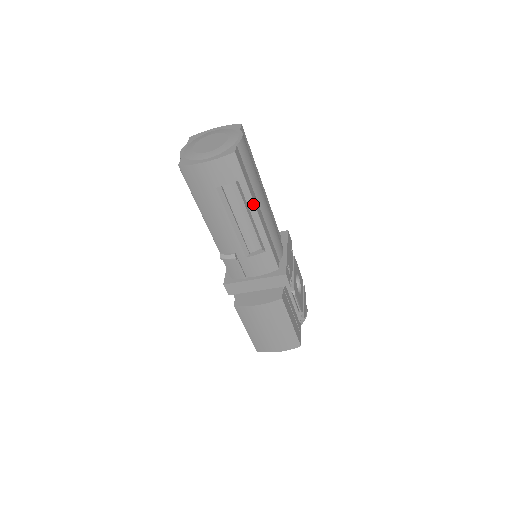
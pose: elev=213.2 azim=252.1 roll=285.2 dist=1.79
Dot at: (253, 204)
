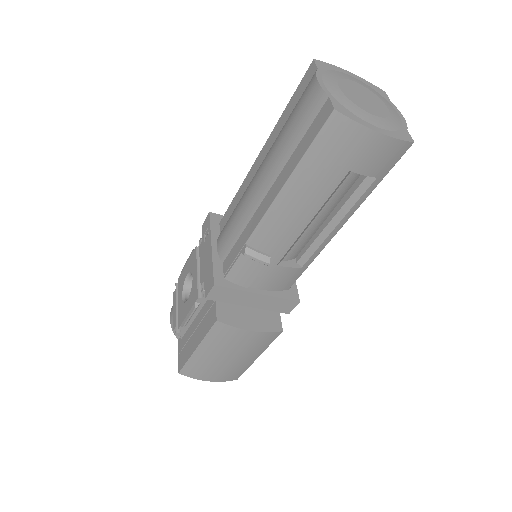
Dot at: (354, 211)
